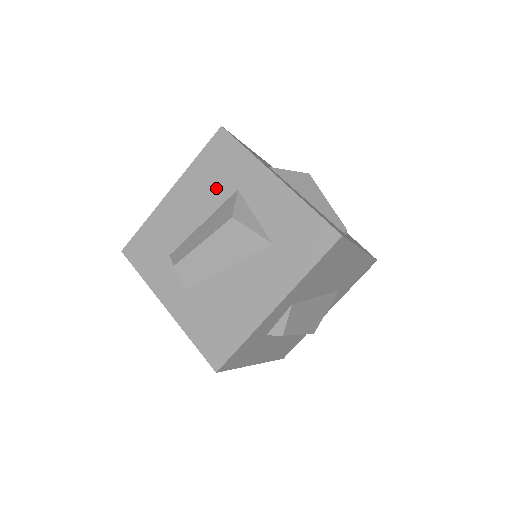
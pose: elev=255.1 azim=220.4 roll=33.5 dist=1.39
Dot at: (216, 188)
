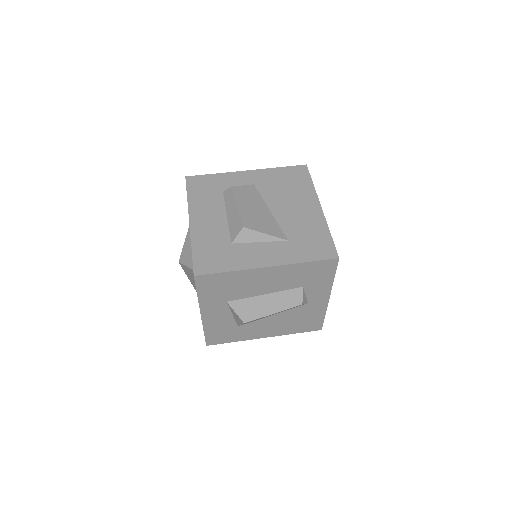
Dot at: occluded
